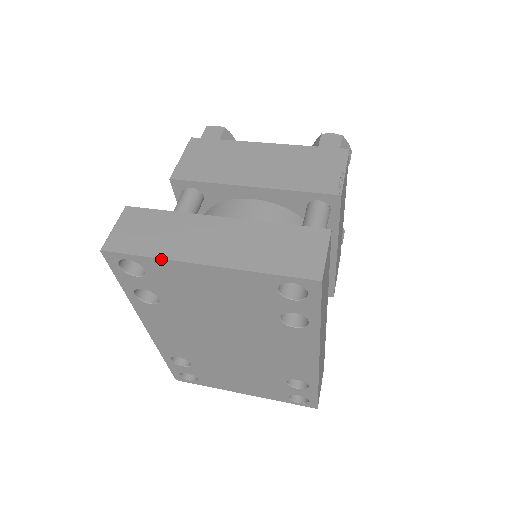
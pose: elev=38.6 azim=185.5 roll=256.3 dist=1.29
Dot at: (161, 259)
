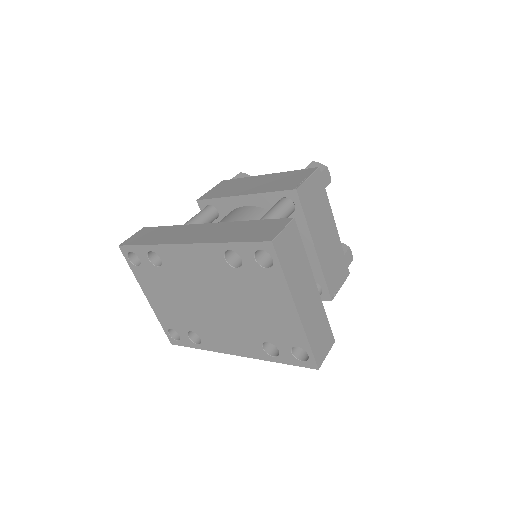
Dot at: (287, 284)
